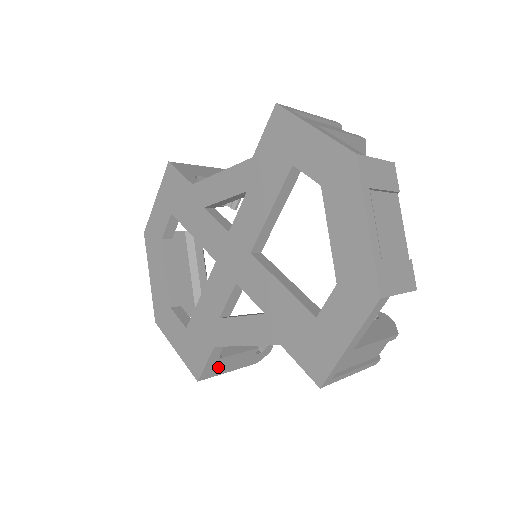
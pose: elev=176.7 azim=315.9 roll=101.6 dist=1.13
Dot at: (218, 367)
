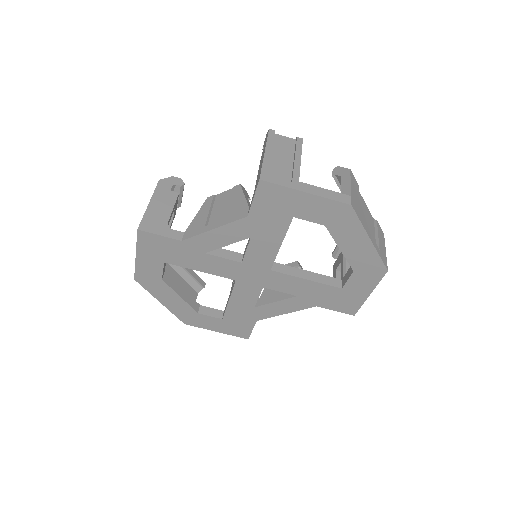
Dot at: occluded
